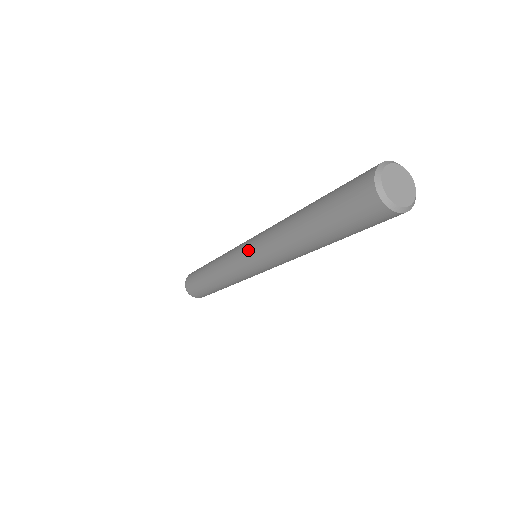
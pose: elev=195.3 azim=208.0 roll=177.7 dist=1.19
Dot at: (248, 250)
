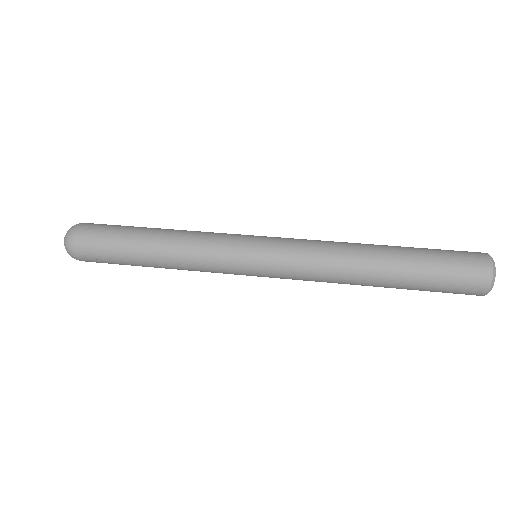
Dot at: (274, 276)
